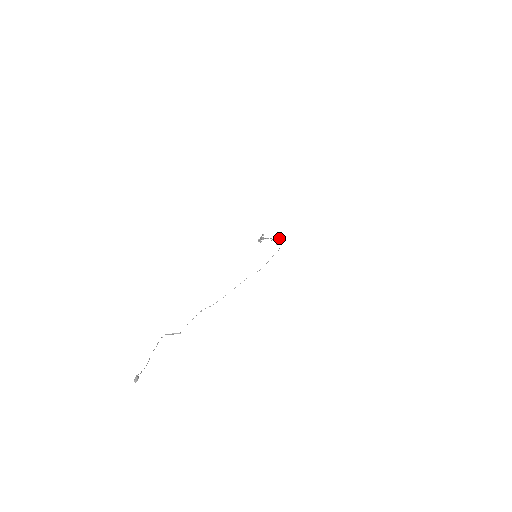
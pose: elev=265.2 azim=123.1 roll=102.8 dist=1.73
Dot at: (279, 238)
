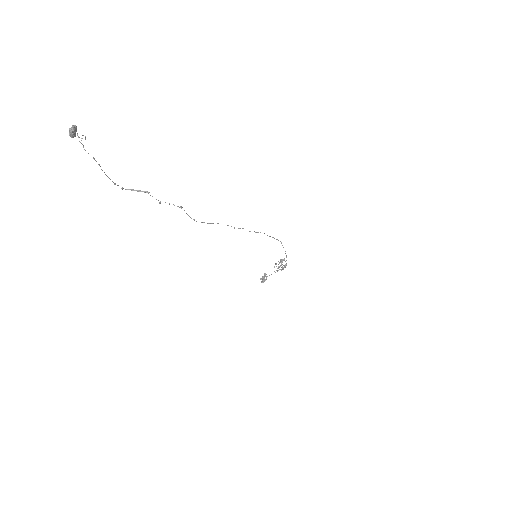
Dot at: (283, 259)
